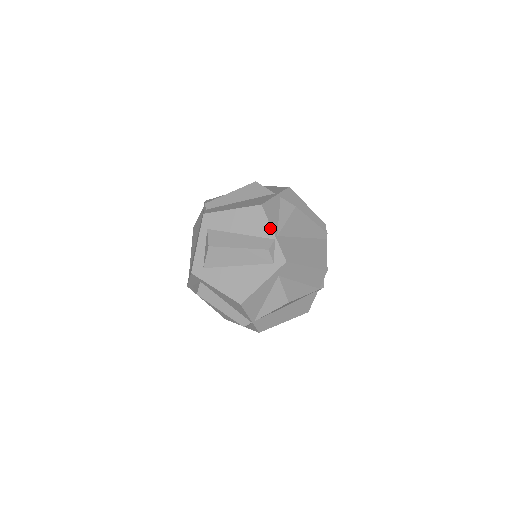
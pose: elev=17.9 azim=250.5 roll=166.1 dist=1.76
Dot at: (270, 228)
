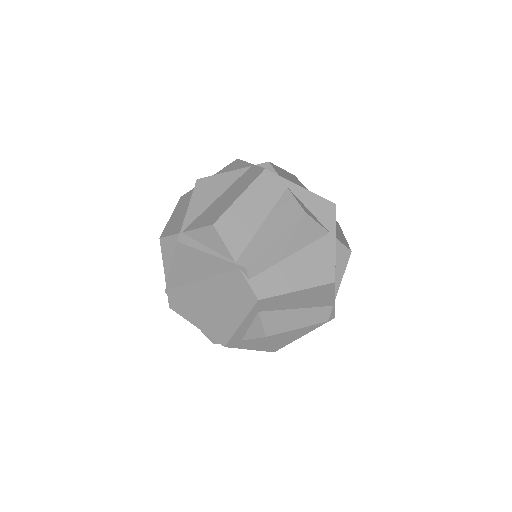
Dot at: (334, 299)
